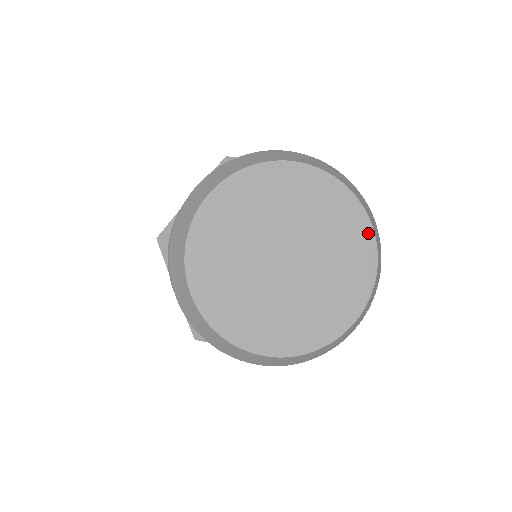
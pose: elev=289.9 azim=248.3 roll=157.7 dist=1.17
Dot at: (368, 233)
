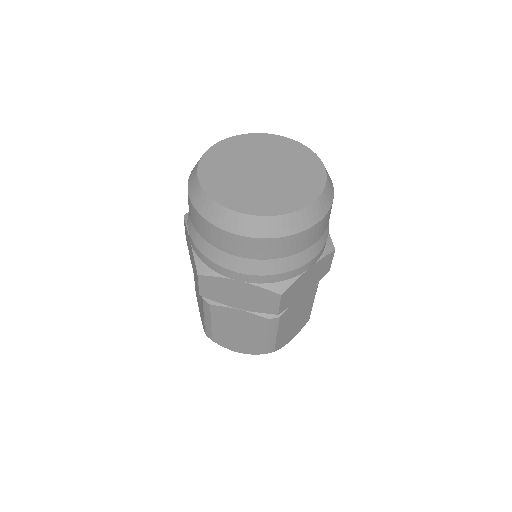
Dot at: (320, 165)
